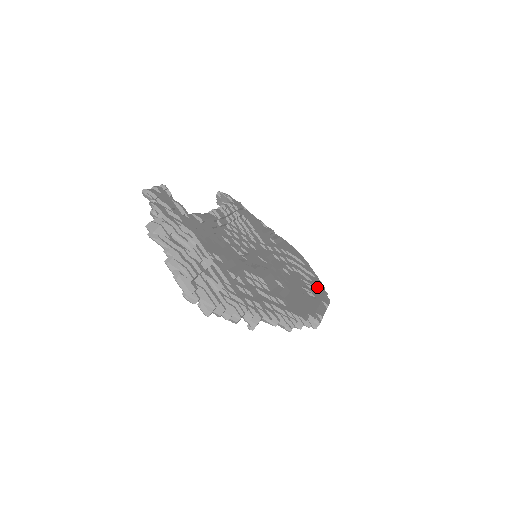
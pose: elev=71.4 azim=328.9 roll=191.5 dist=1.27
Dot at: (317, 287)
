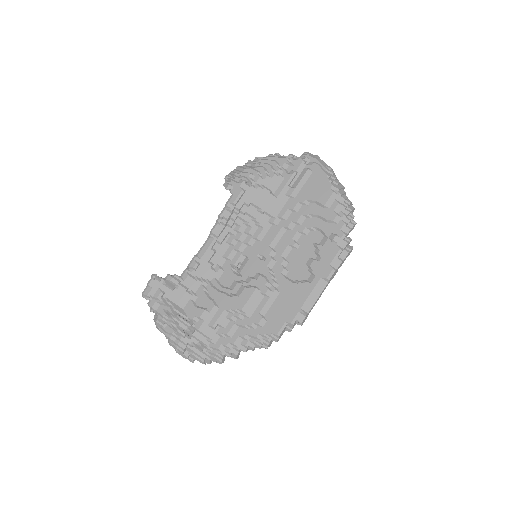
Dot at: (328, 248)
